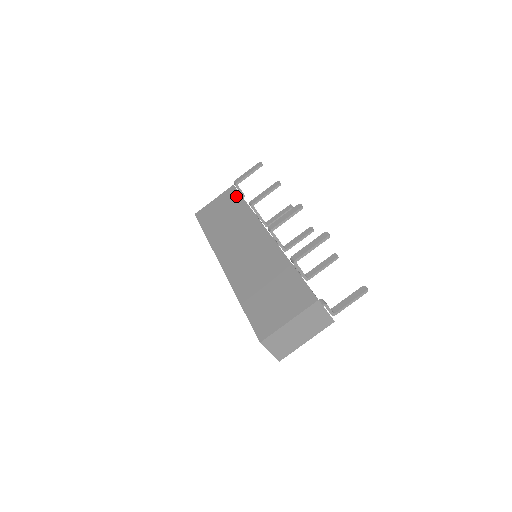
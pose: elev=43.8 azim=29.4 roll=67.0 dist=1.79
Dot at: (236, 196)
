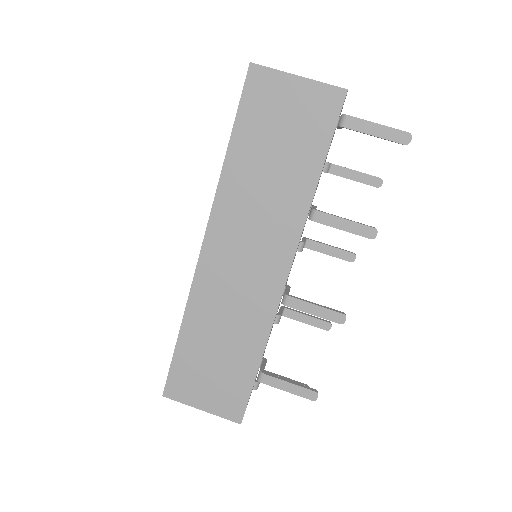
Dot at: (325, 131)
